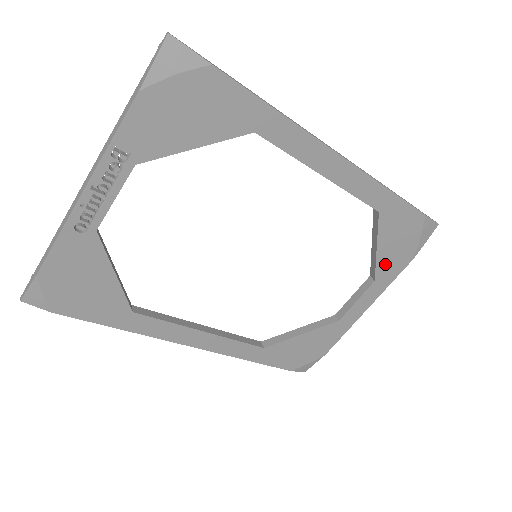
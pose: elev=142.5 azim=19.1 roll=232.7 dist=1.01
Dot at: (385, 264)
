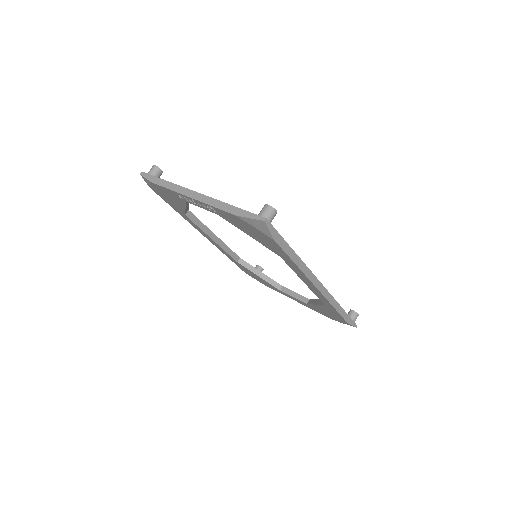
Dot at: (316, 308)
